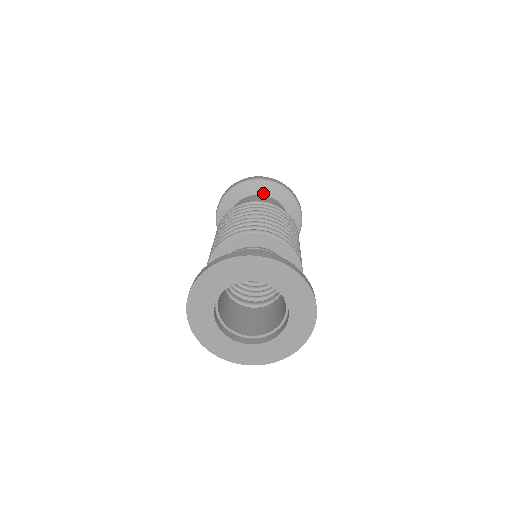
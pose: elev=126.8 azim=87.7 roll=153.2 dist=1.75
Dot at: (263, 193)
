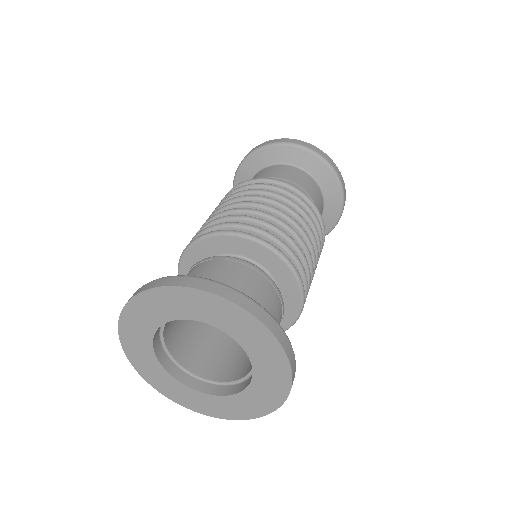
Dot at: (294, 163)
